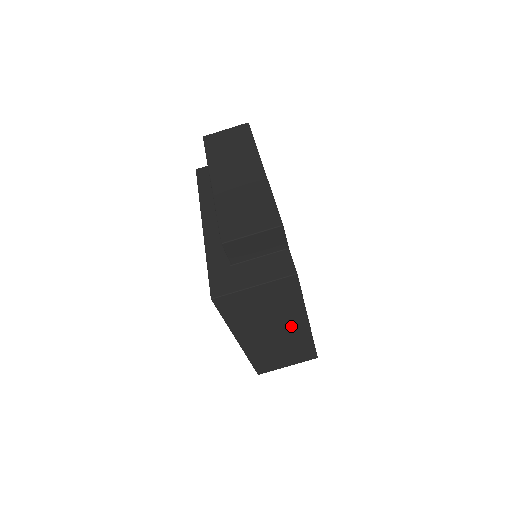
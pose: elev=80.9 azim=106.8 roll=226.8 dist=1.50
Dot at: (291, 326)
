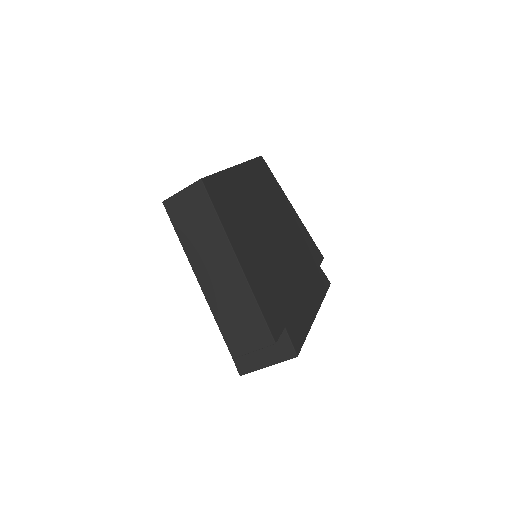
Dot at: occluded
